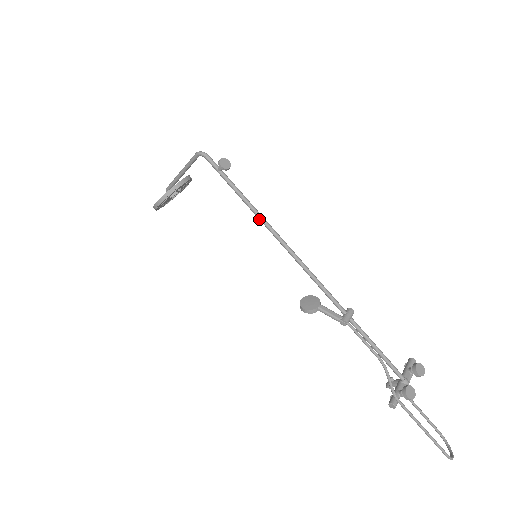
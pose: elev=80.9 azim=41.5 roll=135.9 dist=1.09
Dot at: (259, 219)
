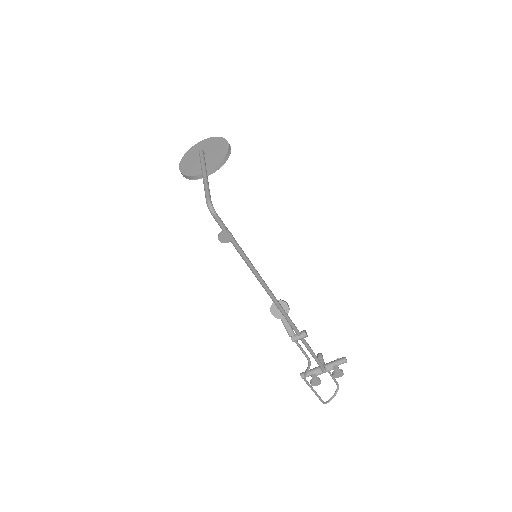
Dot at: (251, 269)
